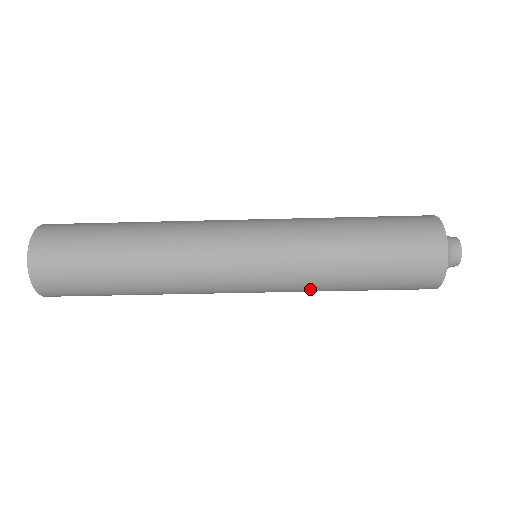
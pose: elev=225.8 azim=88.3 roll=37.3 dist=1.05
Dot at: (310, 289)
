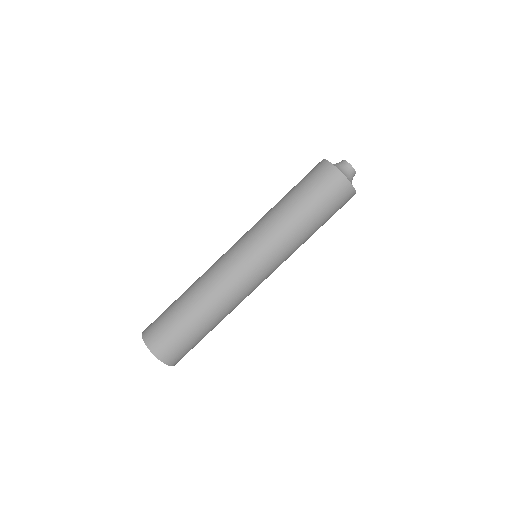
Dot at: (294, 248)
